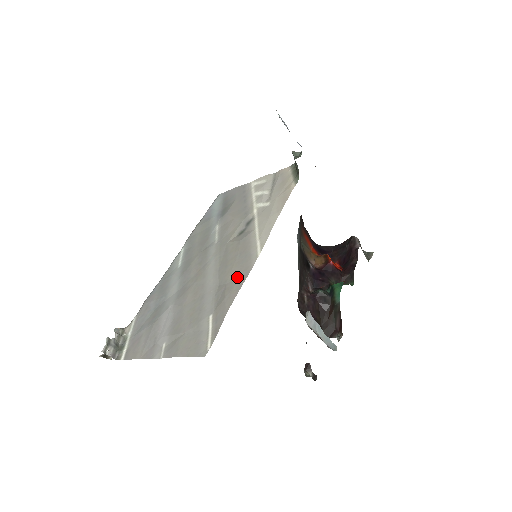
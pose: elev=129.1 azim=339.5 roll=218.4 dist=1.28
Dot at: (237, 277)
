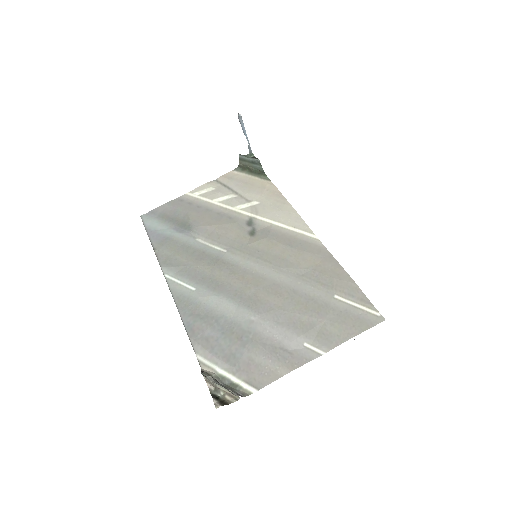
Dot at: (319, 260)
